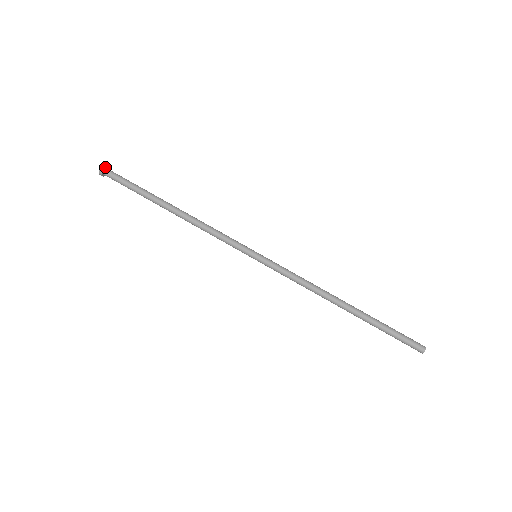
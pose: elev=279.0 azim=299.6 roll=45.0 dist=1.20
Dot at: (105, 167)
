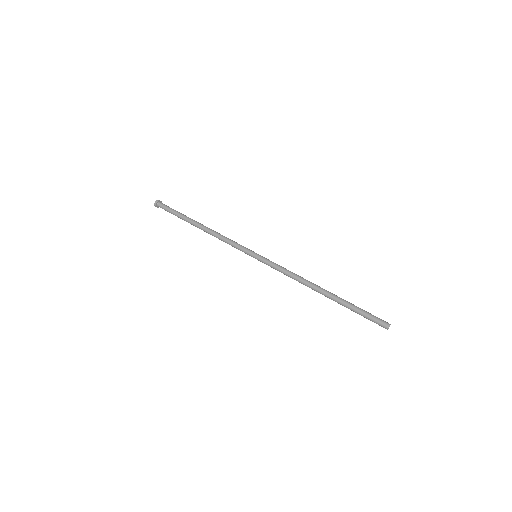
Dot at: occluded
